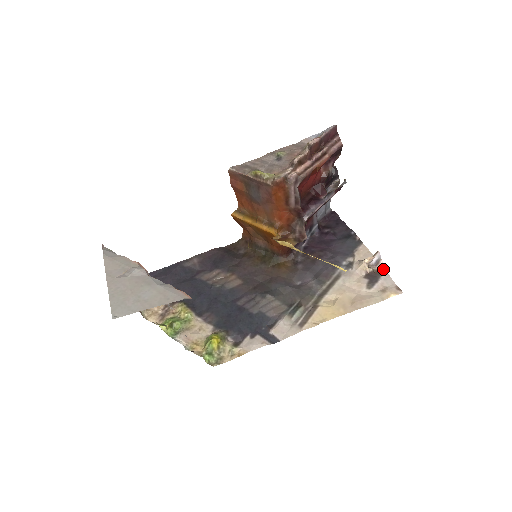
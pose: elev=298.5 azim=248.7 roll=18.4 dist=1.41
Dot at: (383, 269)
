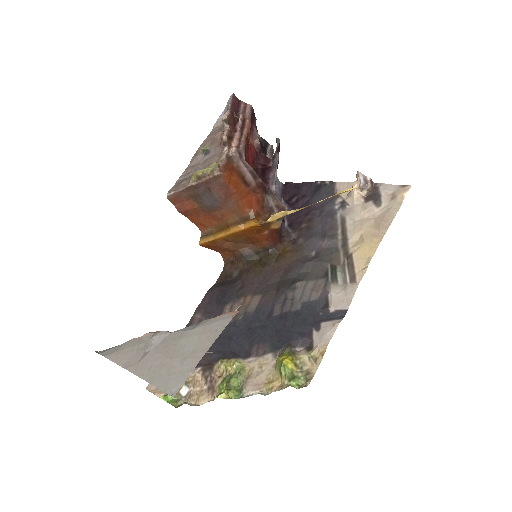
Dot at: (374, 184)
